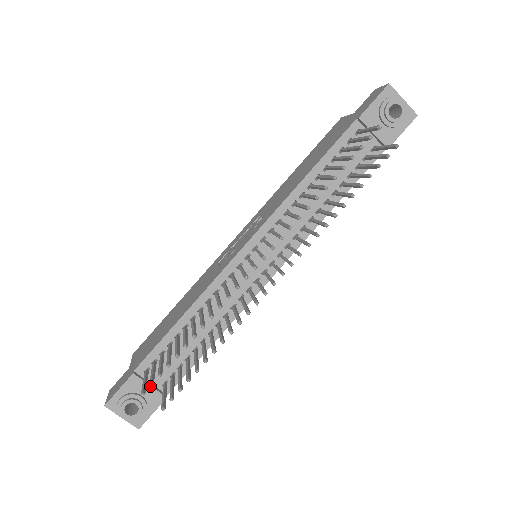
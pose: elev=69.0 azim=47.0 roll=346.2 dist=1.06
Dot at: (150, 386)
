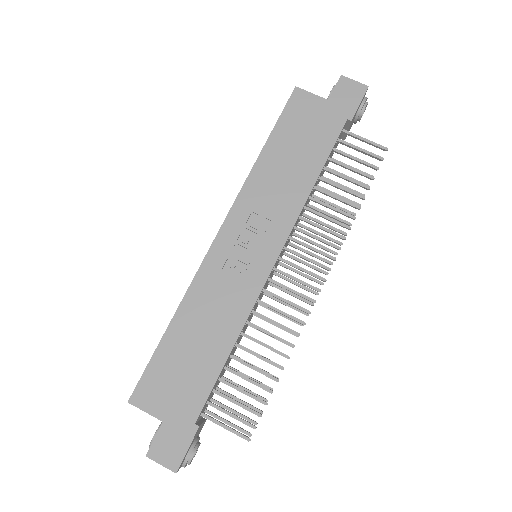
Dot at: (203, 423)
